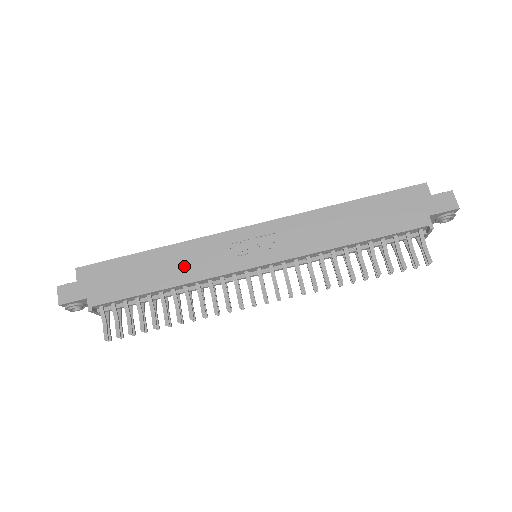
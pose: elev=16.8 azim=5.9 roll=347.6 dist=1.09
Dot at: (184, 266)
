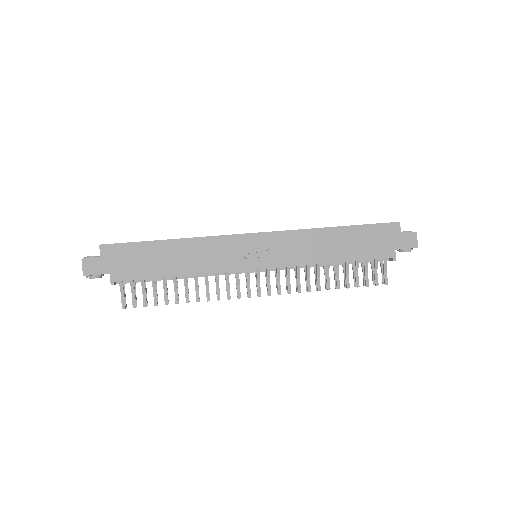
Dot at: (197, 259)
